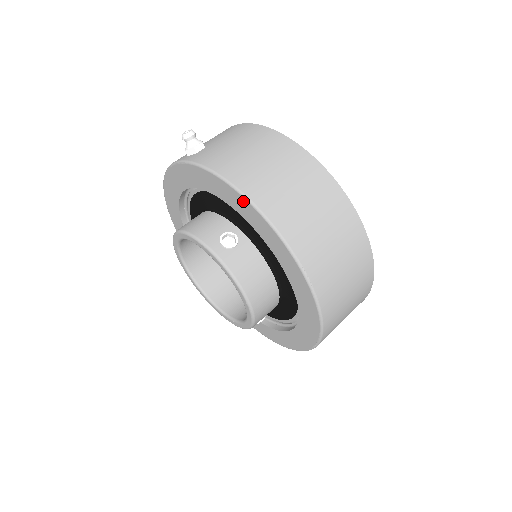
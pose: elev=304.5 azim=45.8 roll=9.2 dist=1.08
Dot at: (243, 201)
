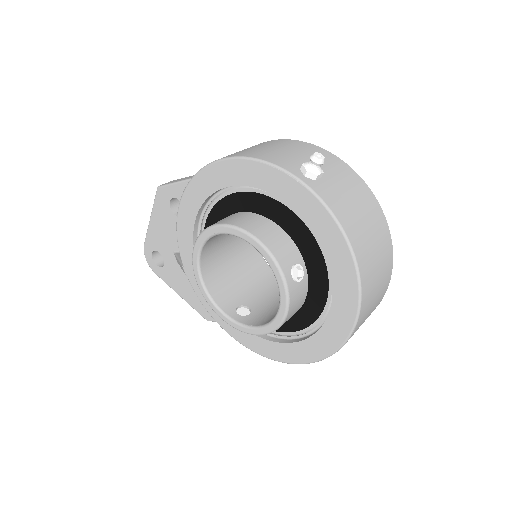
Dot at: (350, 264)
